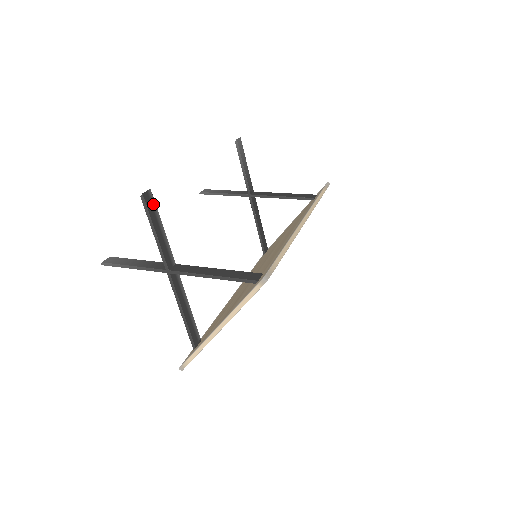
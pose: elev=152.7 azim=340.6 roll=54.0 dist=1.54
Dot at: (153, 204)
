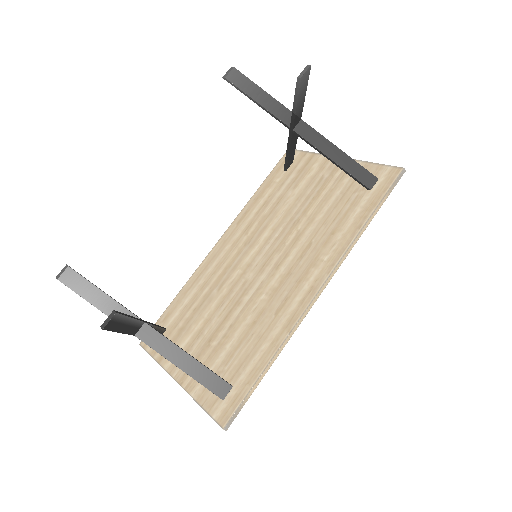
Dot at: (119, 318)
